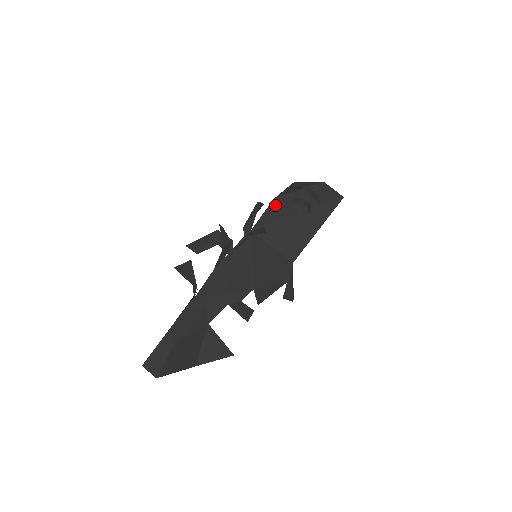
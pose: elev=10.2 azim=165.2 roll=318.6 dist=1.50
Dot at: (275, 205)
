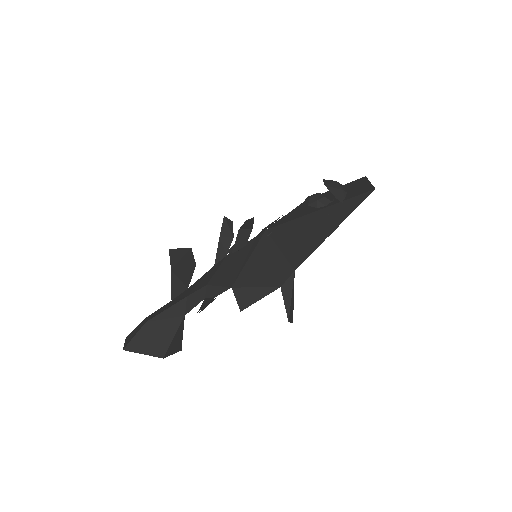
Dot at: (302, 206)
